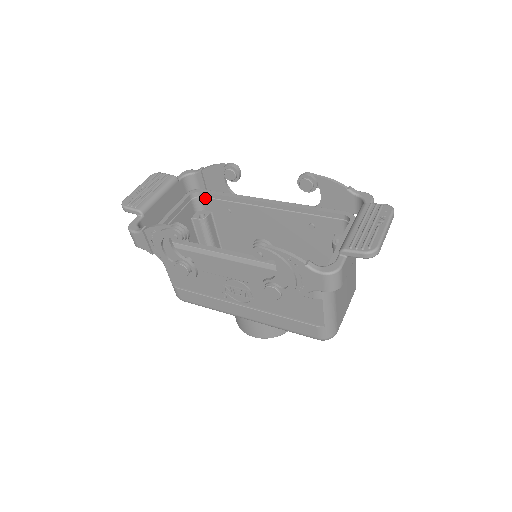
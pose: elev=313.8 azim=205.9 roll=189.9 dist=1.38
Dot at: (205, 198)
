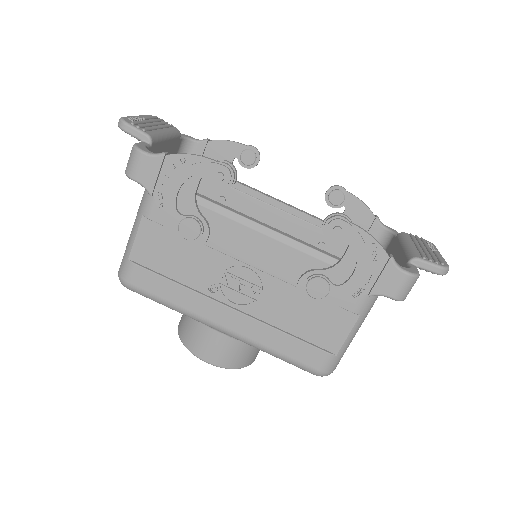
Dot at: occluded
